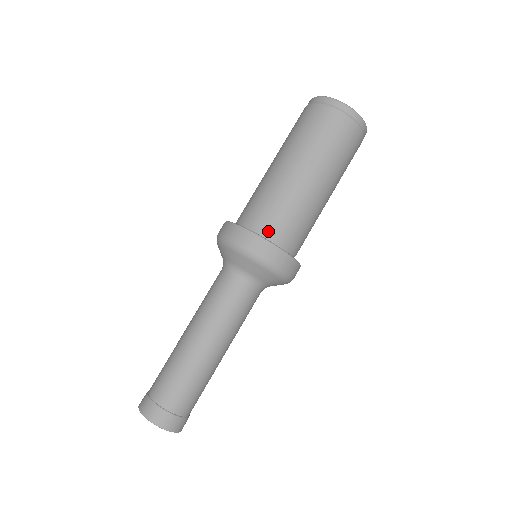
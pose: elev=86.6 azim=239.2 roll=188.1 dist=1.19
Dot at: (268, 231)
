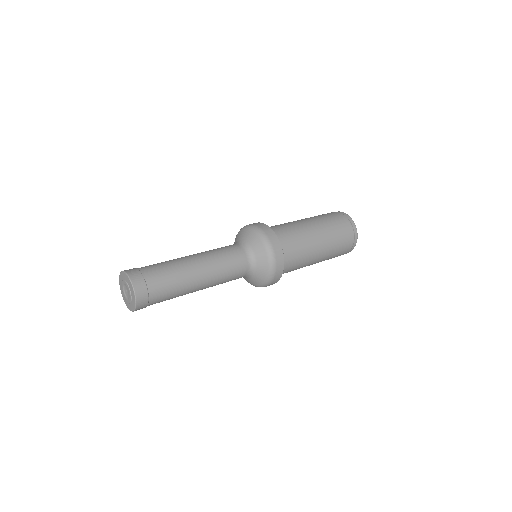
Dot at: (276, 234)
